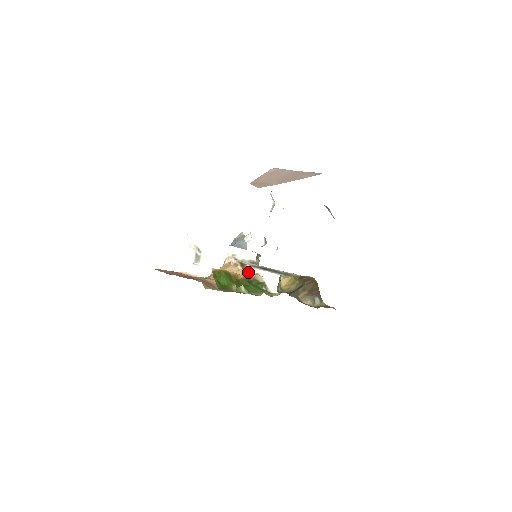
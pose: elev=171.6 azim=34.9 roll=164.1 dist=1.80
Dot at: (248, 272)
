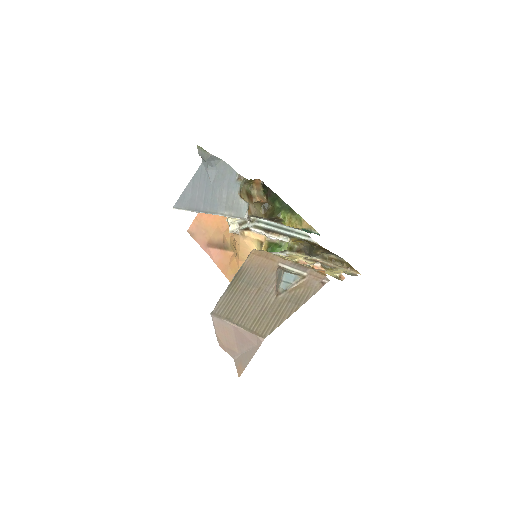
Dot at: (257, 235)
